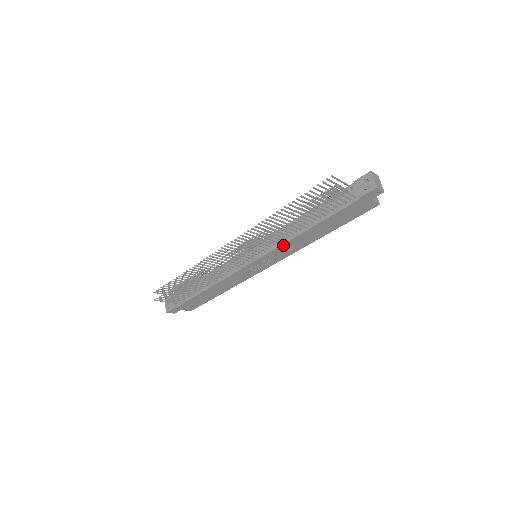
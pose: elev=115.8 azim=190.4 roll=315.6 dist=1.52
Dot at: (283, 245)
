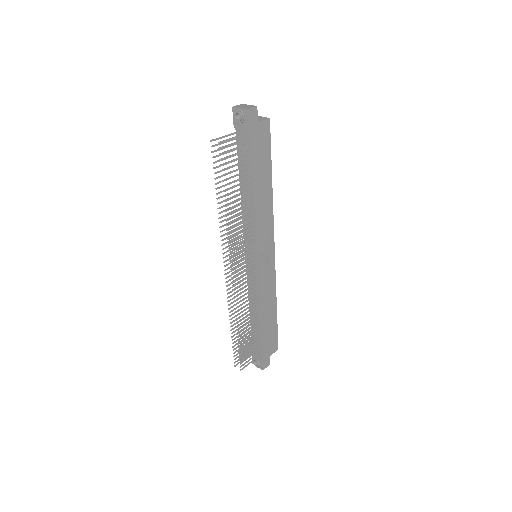
Dot at: (256, 225)
